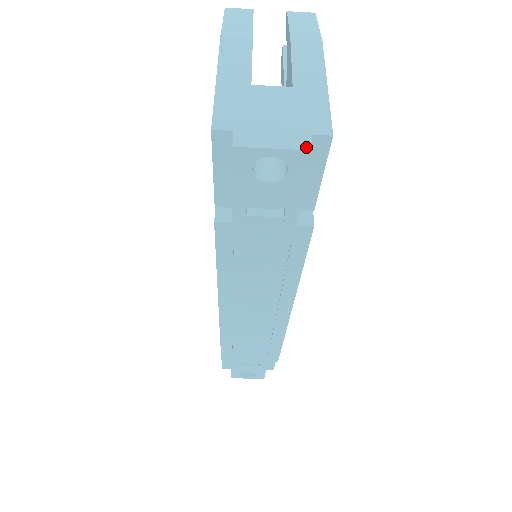
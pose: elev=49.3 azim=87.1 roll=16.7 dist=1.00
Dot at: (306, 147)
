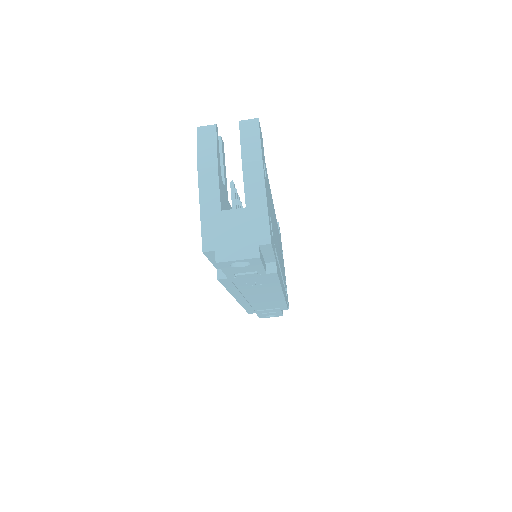
Dot at: (256, 256)
